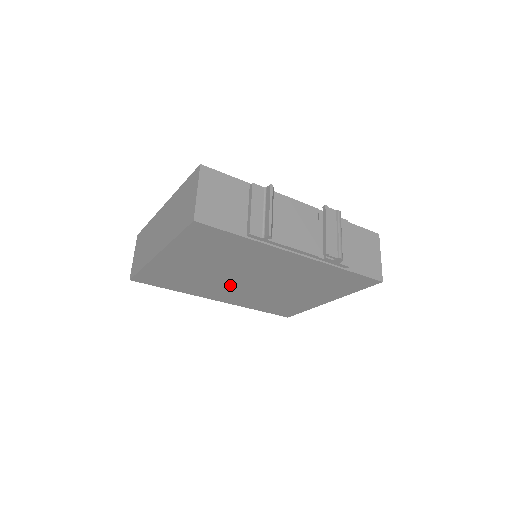
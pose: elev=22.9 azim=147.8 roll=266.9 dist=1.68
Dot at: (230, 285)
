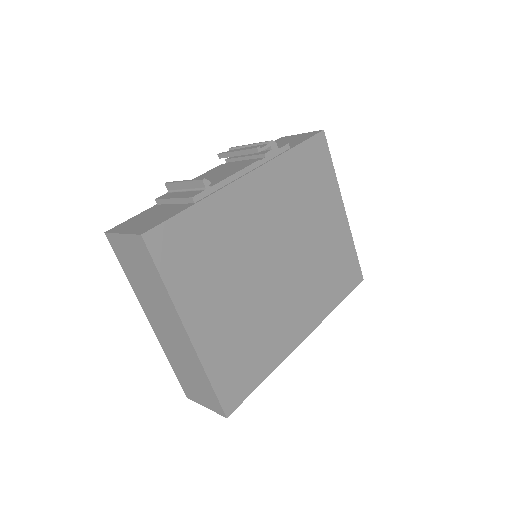
Dot at: (279, 296)
